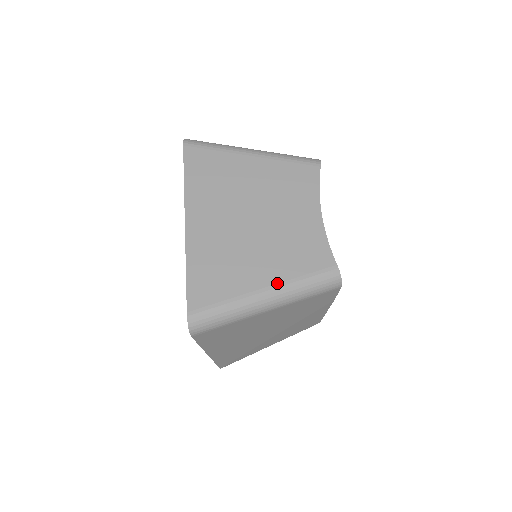
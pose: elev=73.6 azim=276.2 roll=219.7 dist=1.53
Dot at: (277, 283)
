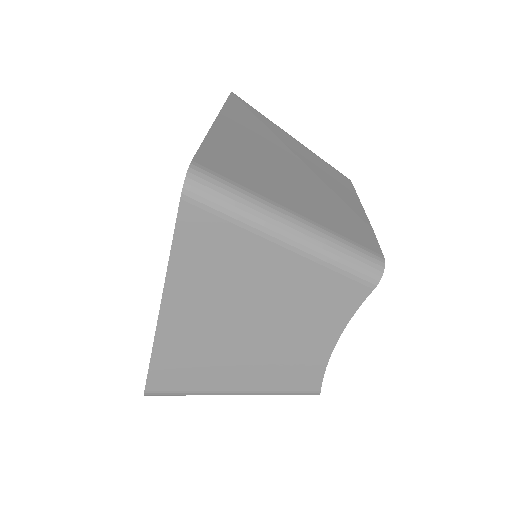
Dot at: (248, 390)
